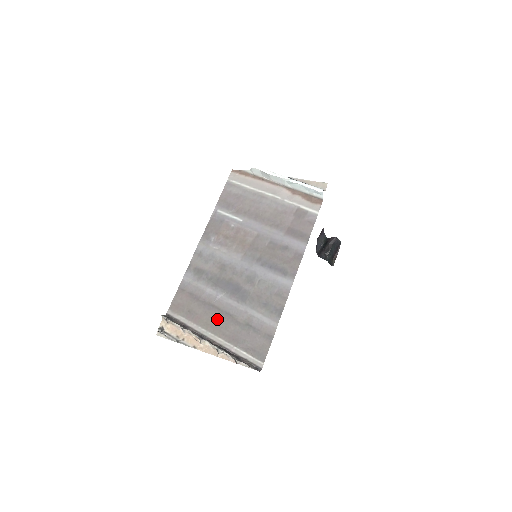
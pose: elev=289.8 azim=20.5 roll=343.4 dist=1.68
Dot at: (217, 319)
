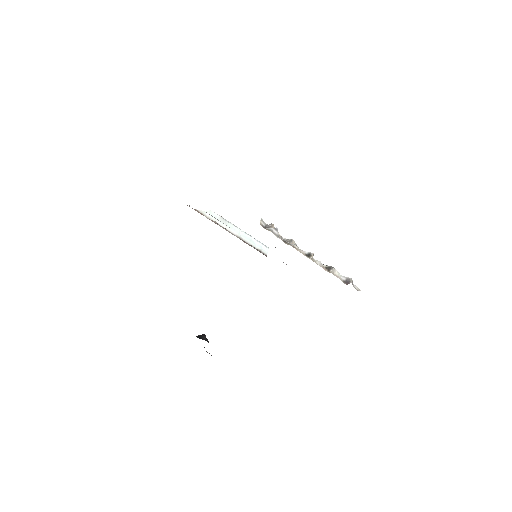
Dot at: occluded
